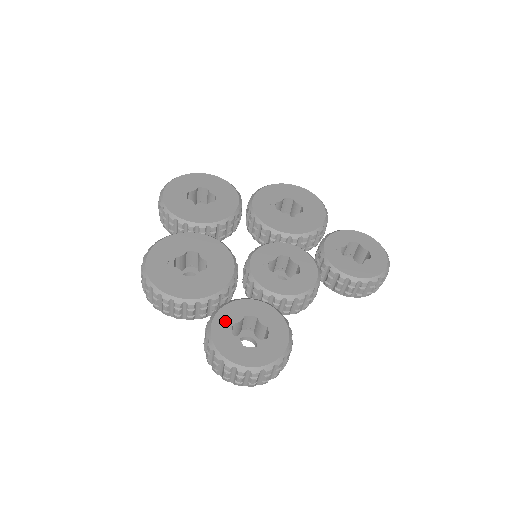
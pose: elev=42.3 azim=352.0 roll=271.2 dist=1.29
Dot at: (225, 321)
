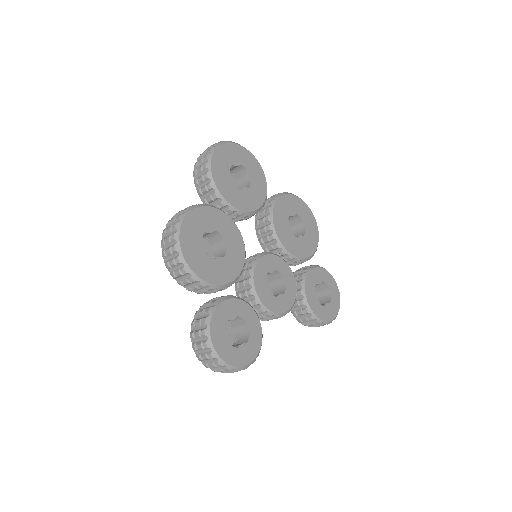
Dot at: (223, 315)
